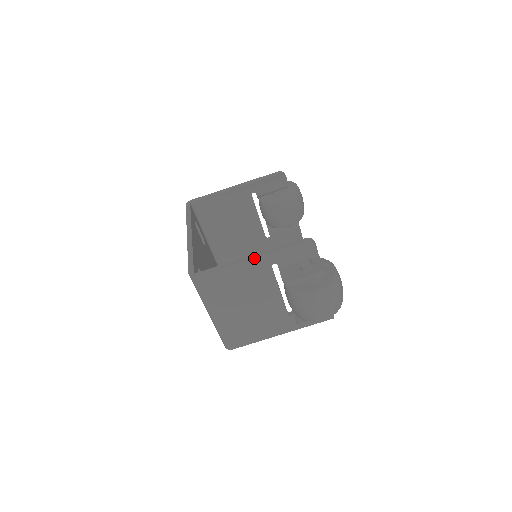
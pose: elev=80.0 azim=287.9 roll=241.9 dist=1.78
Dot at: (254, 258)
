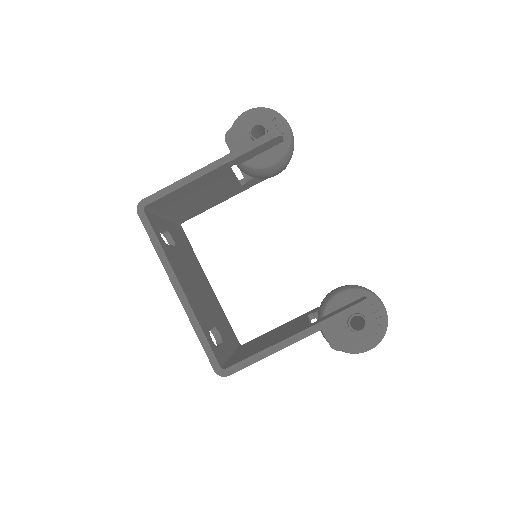
Dot at: occluded
